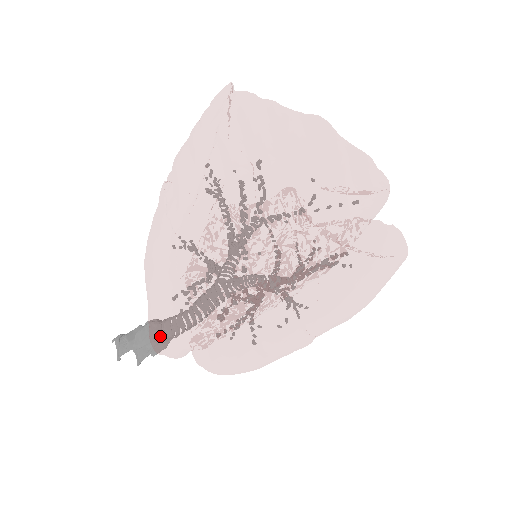
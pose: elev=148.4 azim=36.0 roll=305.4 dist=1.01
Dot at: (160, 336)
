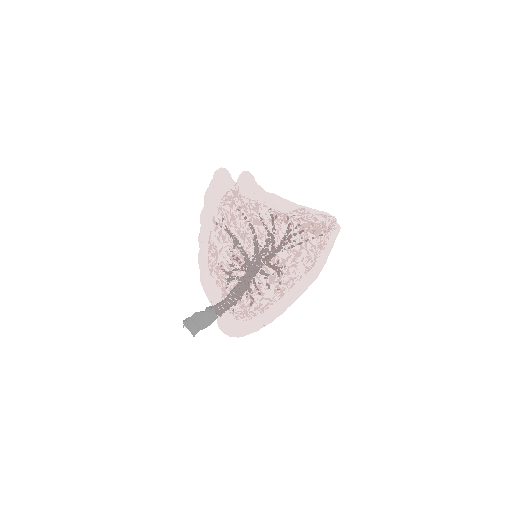
Dot at: (236, 334)
